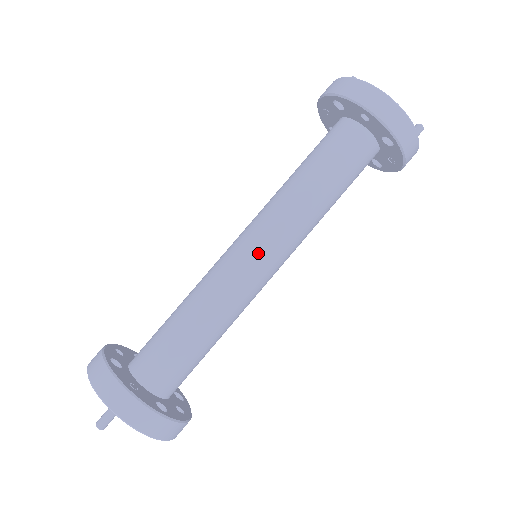
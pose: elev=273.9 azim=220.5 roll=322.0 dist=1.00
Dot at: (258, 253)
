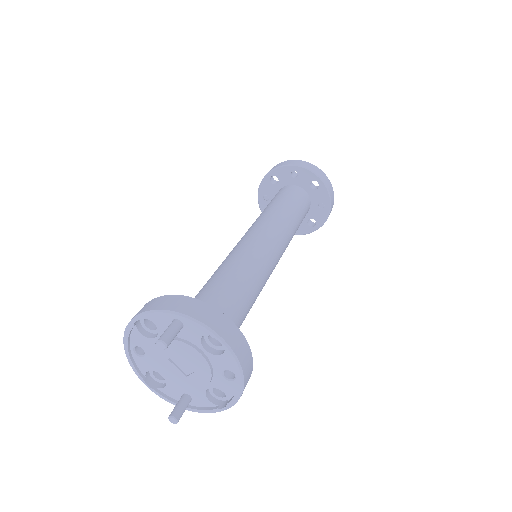
Dot at: (260, 236)
